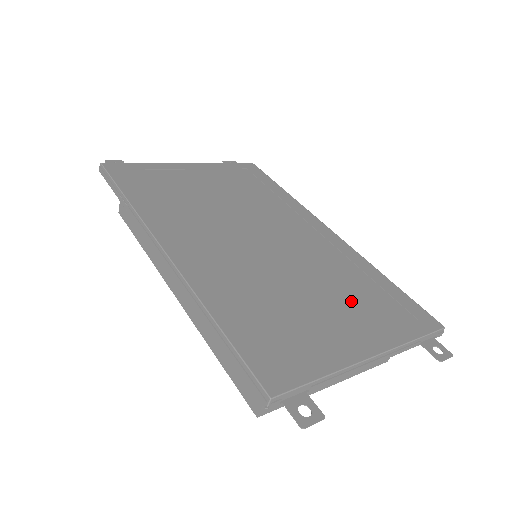
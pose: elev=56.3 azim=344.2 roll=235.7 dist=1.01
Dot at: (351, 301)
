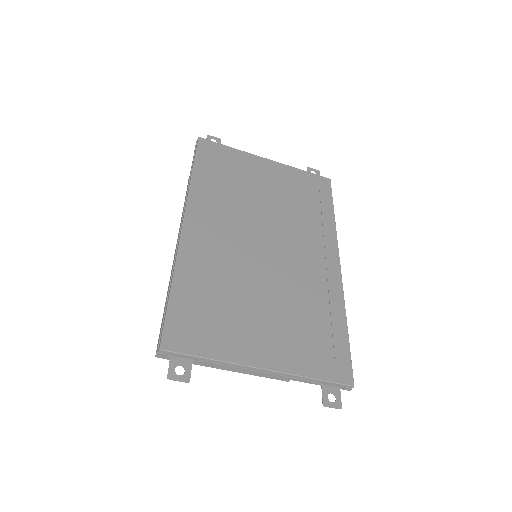
Dot at: (291, 325)
